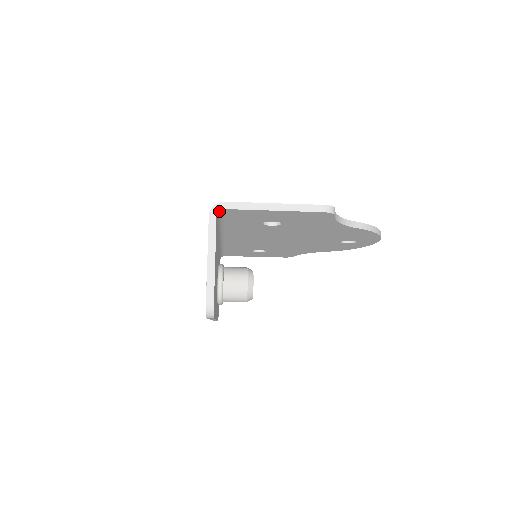
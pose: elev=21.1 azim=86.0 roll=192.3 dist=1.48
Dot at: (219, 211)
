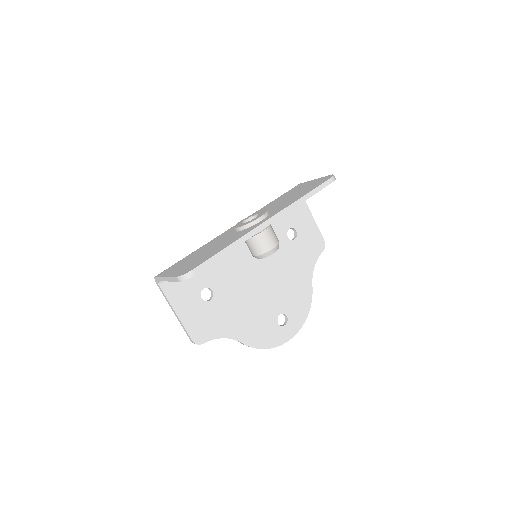
Dot at: occluded
